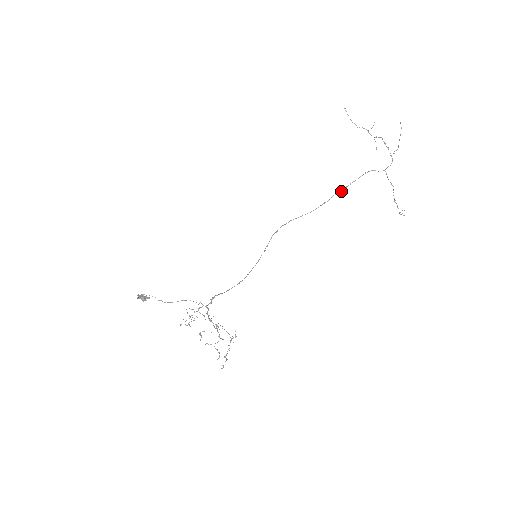
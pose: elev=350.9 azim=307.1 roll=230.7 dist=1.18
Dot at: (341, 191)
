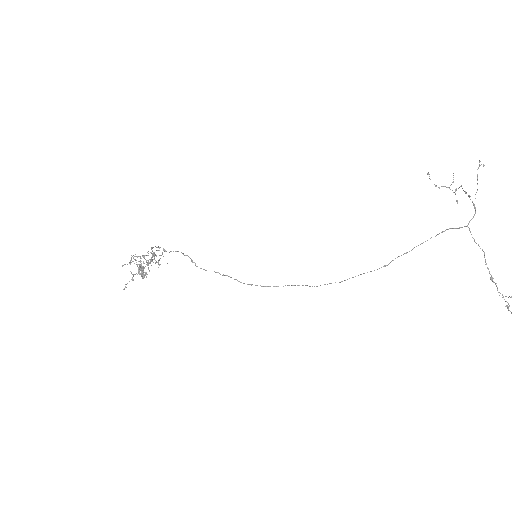
Dot at: (407, 252)
